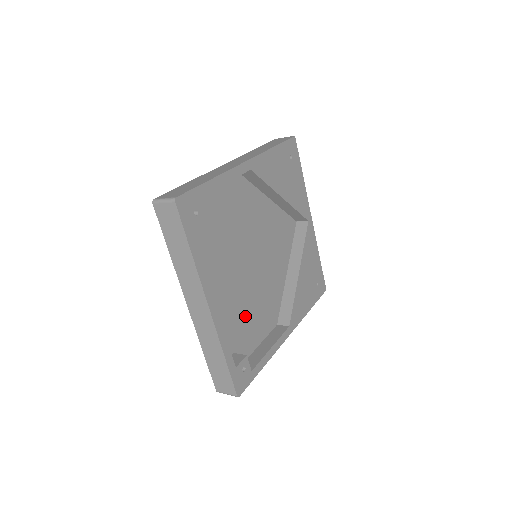
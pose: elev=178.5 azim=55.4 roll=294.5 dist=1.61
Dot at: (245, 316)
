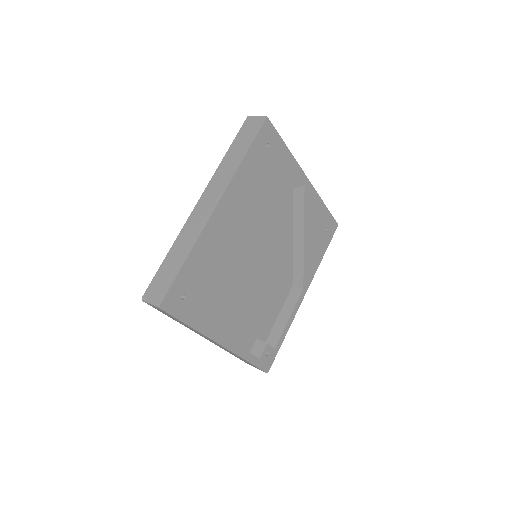
Dot at: (259, 307)
